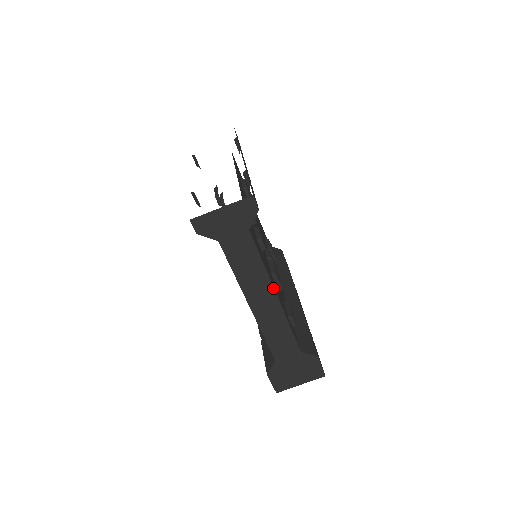
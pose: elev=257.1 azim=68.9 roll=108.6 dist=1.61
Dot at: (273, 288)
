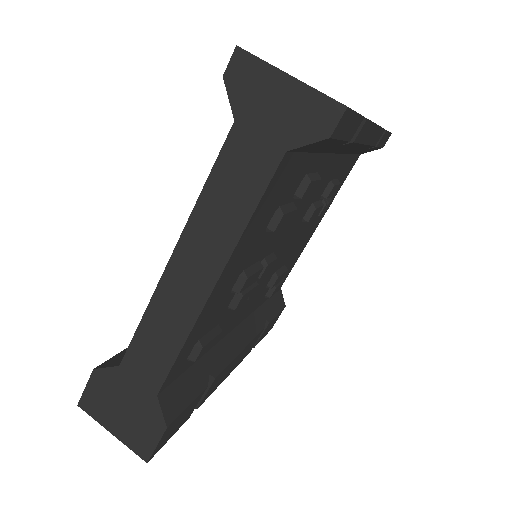
Dot at: (222, 271)
